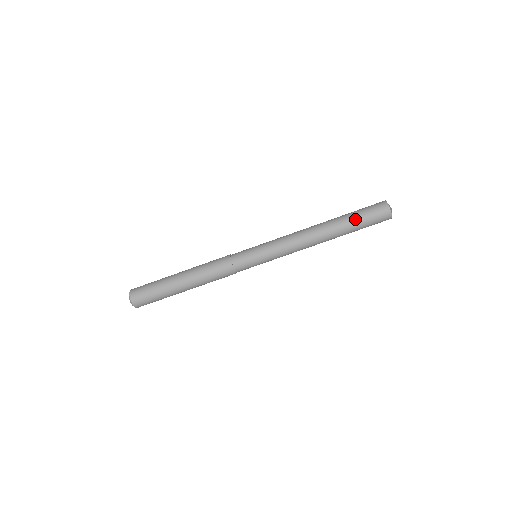
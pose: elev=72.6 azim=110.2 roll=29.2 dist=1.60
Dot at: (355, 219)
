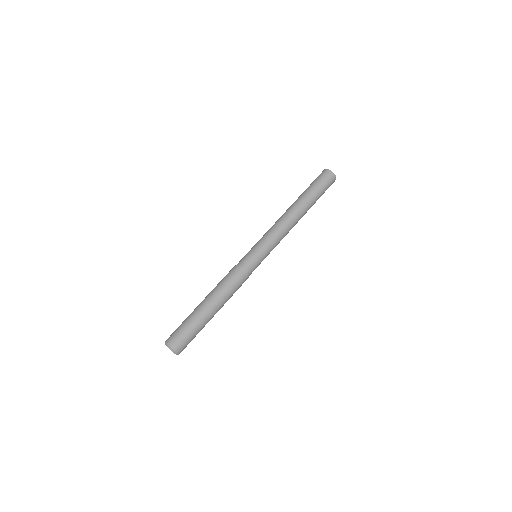
Dot at: (311, 189)
